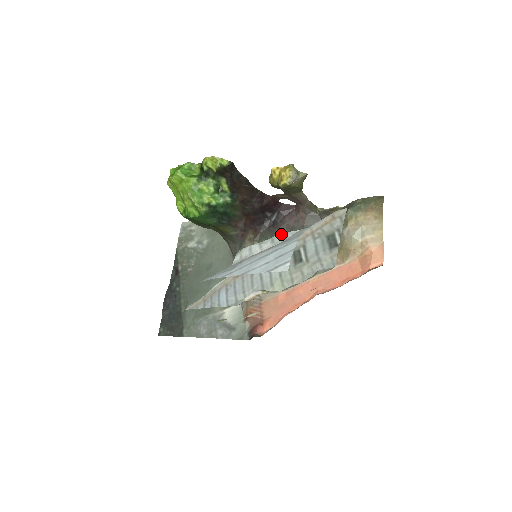
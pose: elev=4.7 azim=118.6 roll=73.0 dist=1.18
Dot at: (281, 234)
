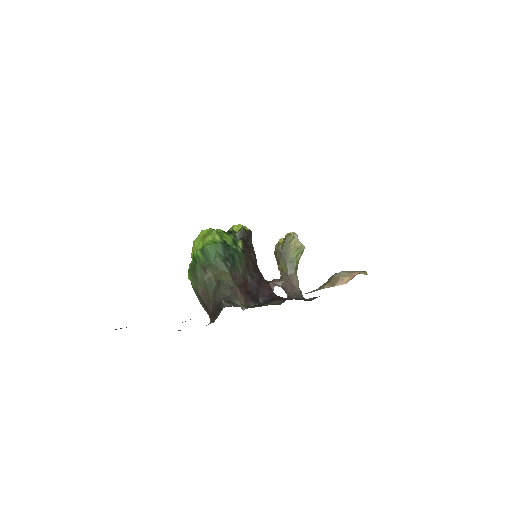
Dot at: occluded
